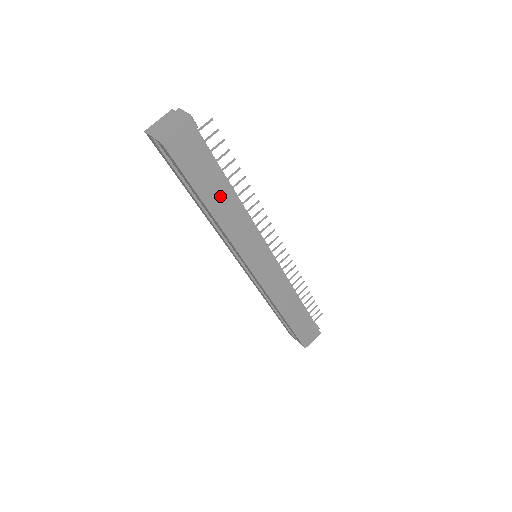
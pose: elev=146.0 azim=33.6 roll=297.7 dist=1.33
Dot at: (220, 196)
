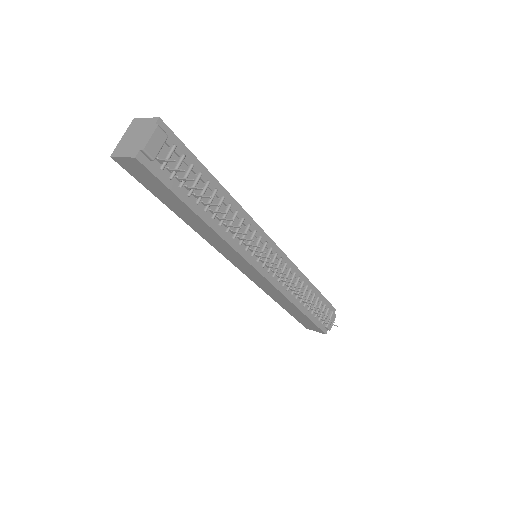
Dot at: (186, 213)
